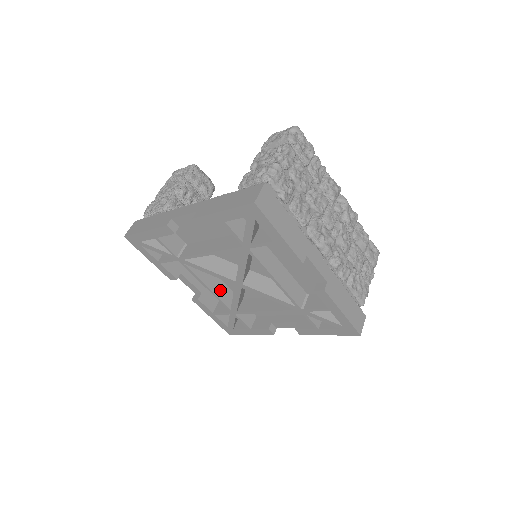
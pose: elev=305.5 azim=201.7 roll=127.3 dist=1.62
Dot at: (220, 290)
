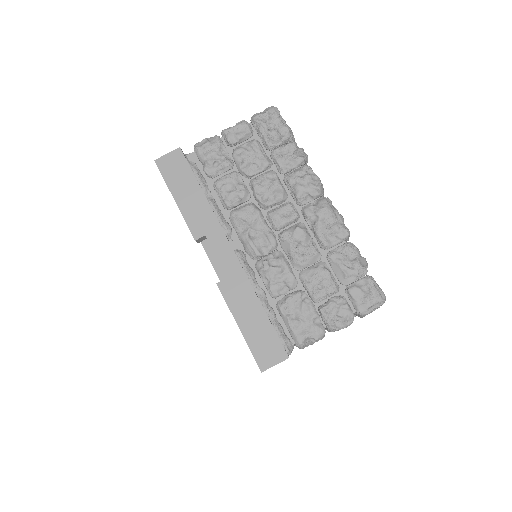
Dot at: occluded
